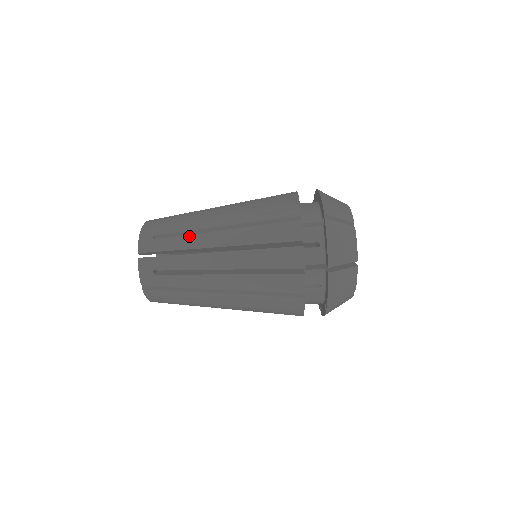
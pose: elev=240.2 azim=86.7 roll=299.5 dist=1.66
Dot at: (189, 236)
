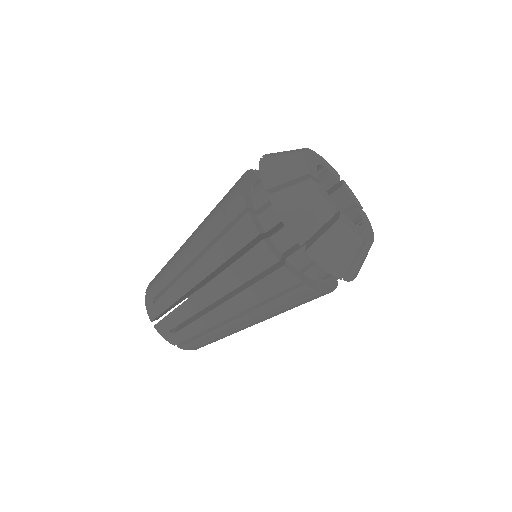
Dot at: (174, 254)
